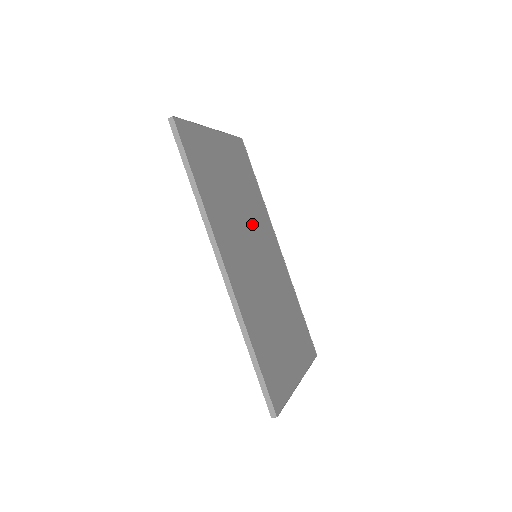
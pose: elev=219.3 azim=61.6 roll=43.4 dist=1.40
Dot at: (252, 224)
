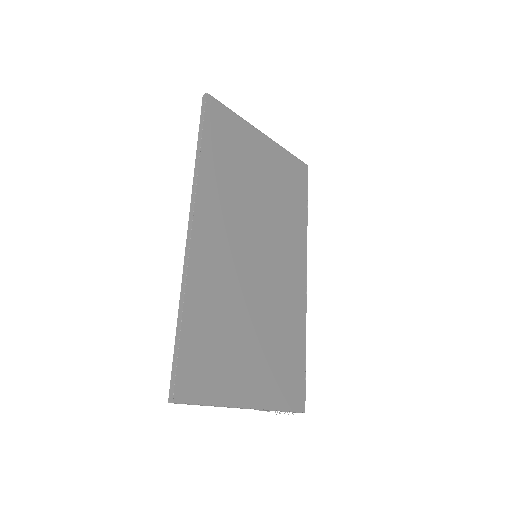
Dot at: (270, 230)
